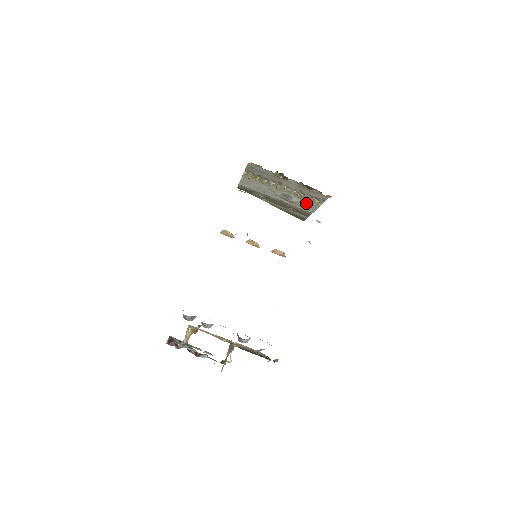
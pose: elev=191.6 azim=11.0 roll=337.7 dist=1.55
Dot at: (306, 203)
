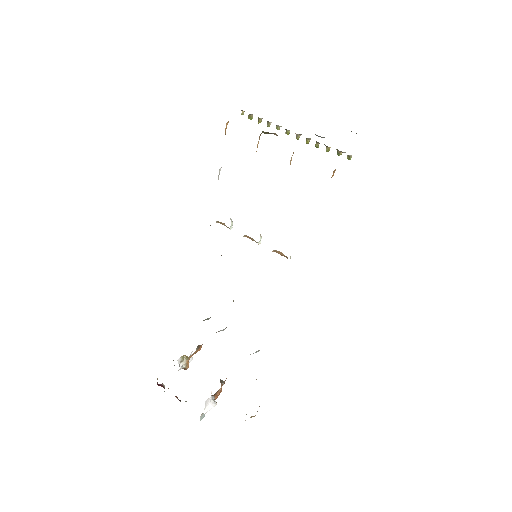
Dot at: occluded
